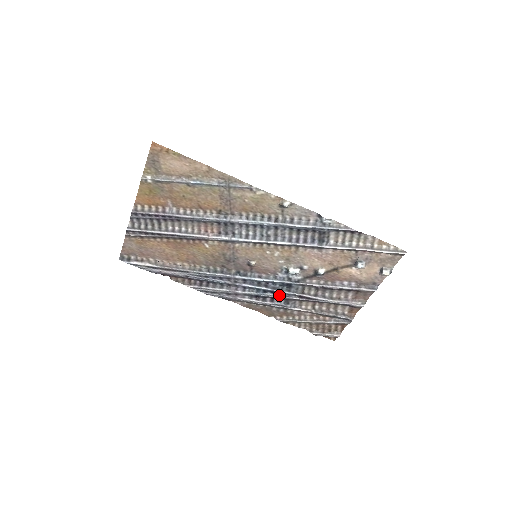
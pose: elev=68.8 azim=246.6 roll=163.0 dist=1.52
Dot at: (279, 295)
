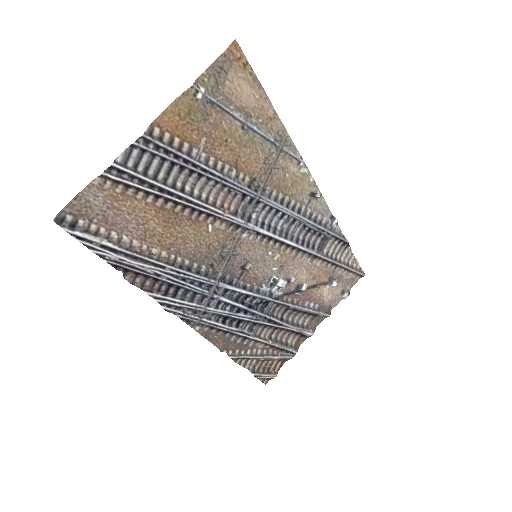
Dot at: (250, 317)
